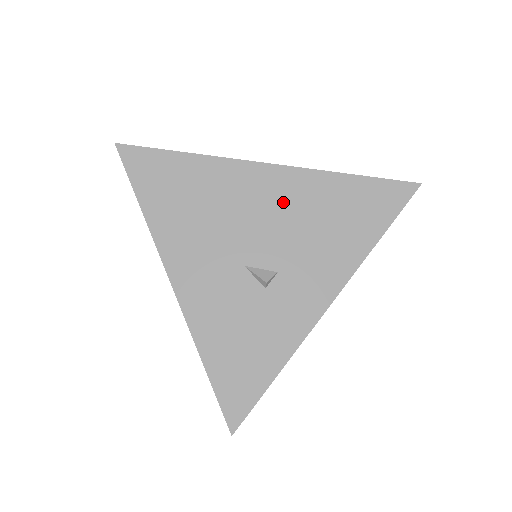
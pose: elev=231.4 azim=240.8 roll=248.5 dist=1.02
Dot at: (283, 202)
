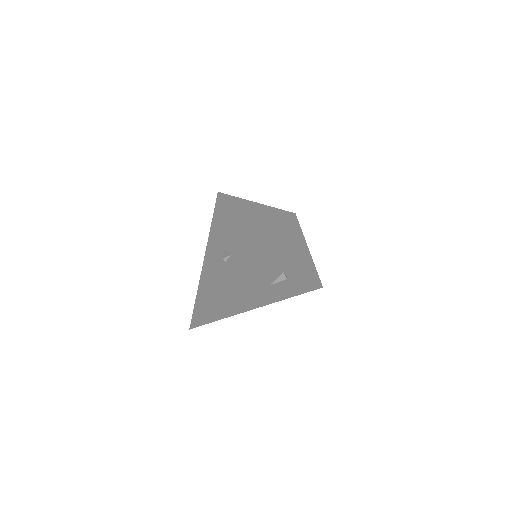
Dot at: (247, 220)
